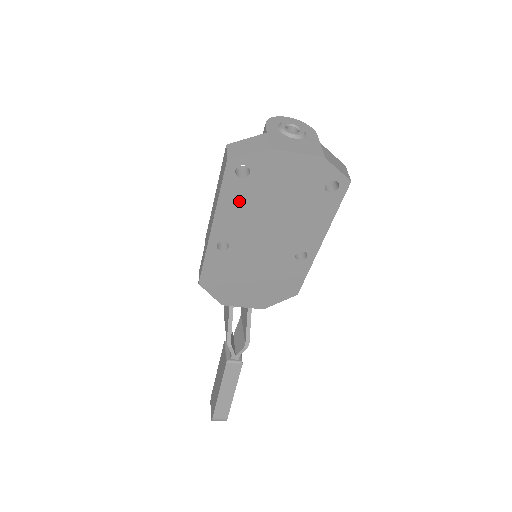
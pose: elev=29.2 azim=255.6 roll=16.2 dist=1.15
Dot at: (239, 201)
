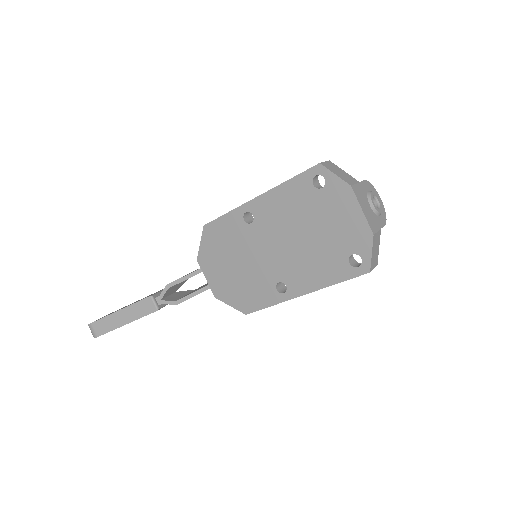
Dot at: (294, 199)
